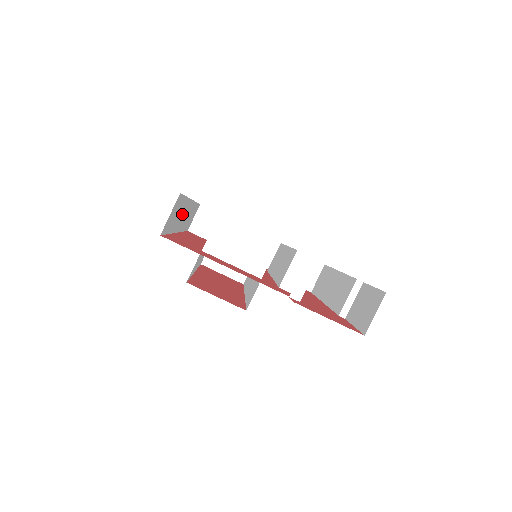
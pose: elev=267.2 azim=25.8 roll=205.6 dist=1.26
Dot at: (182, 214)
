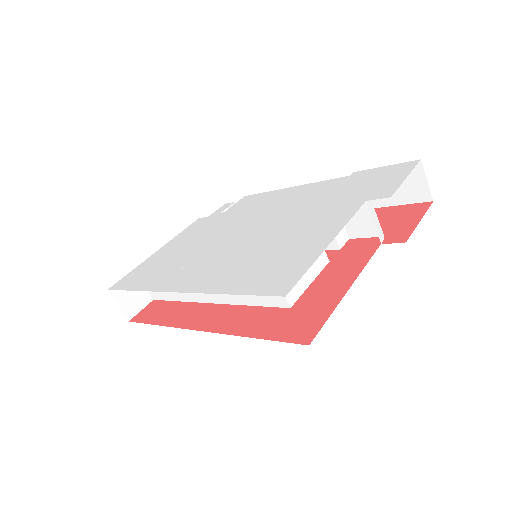
Dot at: occluded
